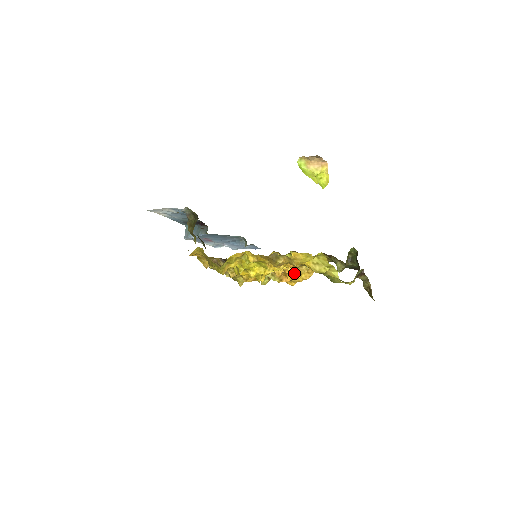
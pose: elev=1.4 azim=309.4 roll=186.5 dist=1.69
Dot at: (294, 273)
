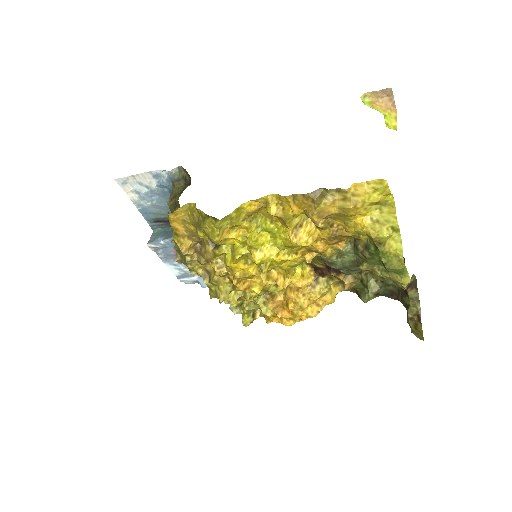
Dot at: (301, 296)
